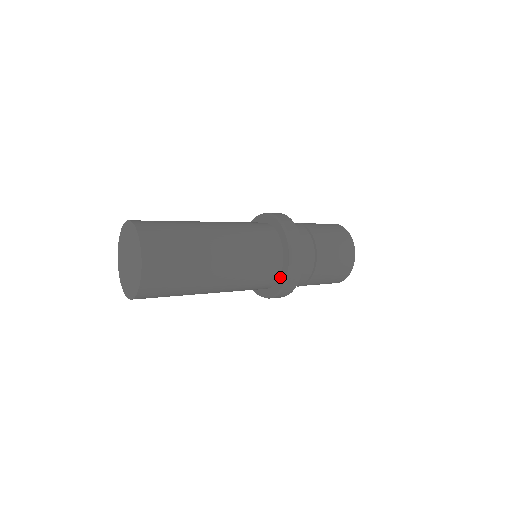
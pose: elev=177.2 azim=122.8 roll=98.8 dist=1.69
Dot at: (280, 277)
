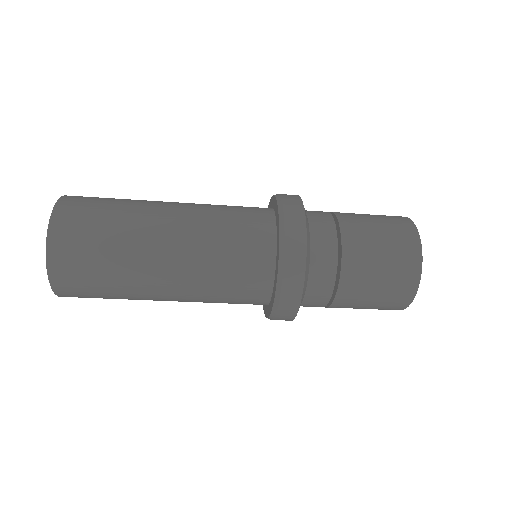
Dot at: (272, 293)
